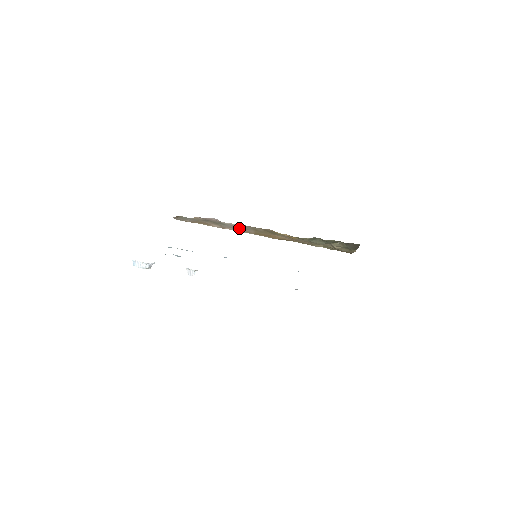
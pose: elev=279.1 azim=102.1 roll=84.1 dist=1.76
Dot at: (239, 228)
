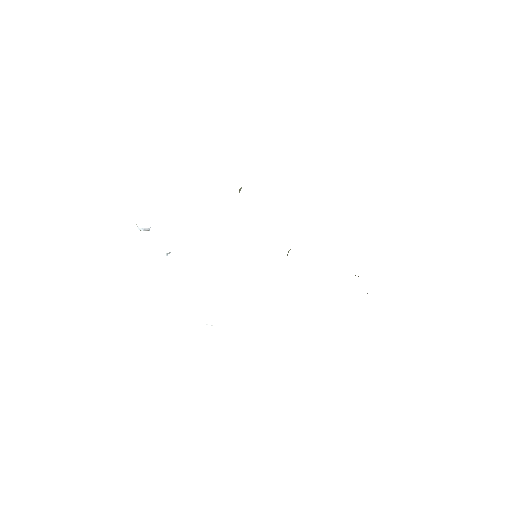
Dot at: occluded
